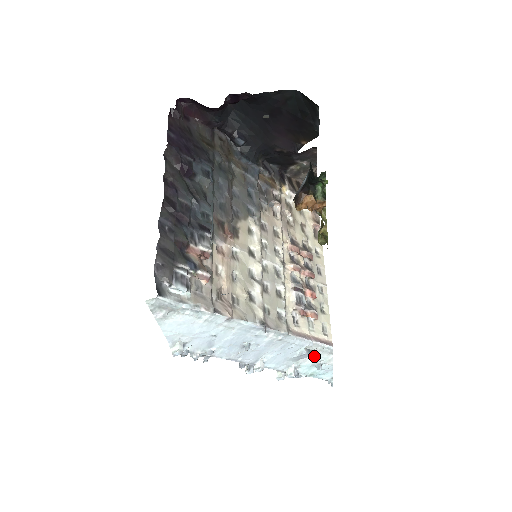
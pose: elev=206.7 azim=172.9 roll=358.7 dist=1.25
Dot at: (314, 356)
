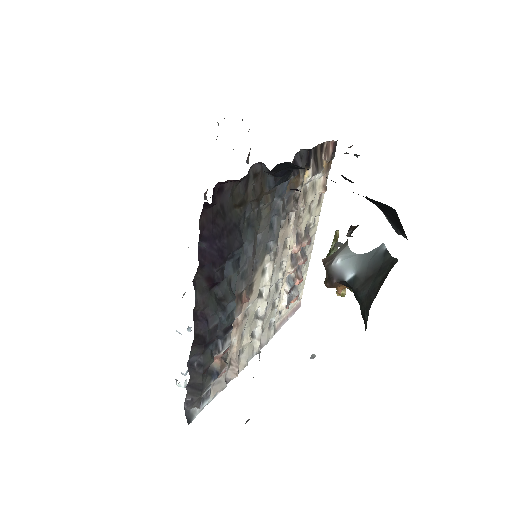
Dot at: occluded
